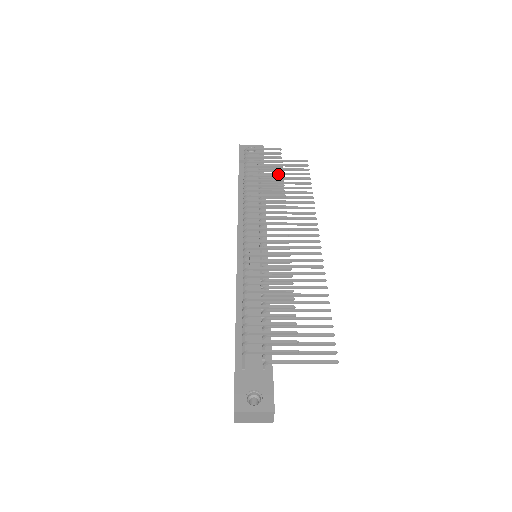
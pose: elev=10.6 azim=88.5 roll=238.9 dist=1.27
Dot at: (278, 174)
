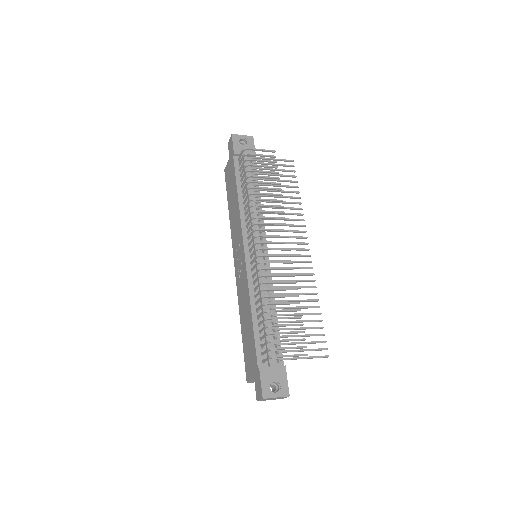
Dot at: (271, 175)
